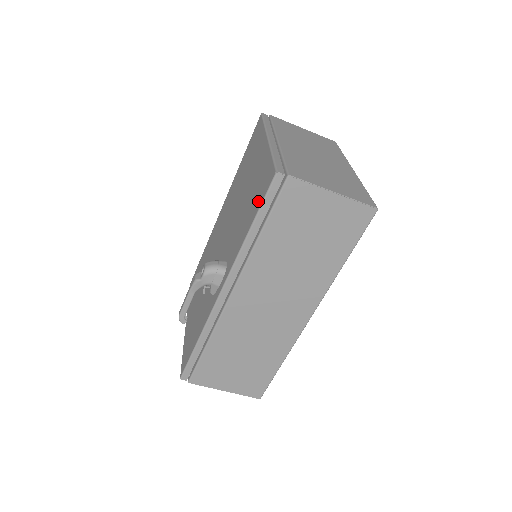
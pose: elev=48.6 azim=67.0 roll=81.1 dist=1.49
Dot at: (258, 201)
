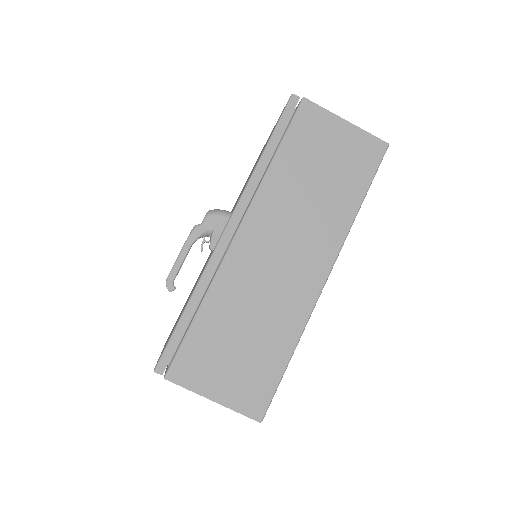
Dot at: occluded
